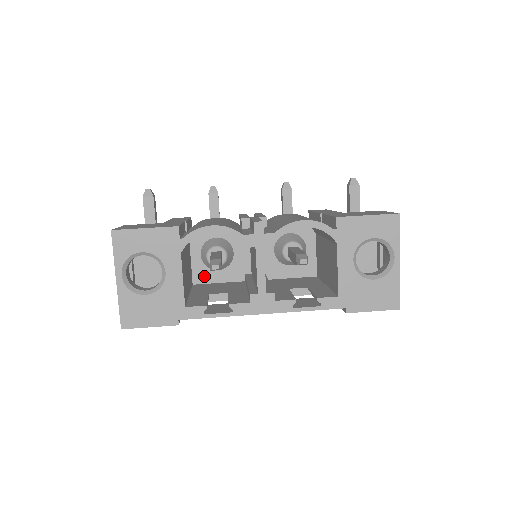
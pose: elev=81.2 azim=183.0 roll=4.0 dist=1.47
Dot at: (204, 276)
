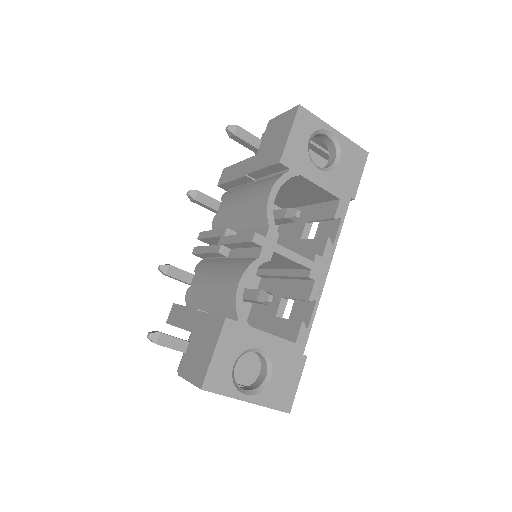
Dot at: occluded
